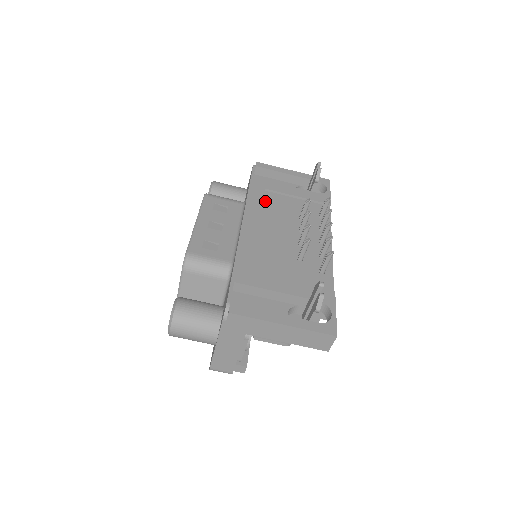
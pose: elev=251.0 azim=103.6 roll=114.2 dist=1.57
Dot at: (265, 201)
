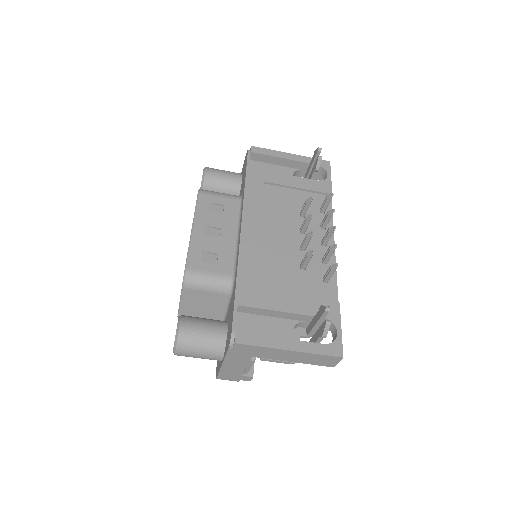
Dot at: (263, 197)
